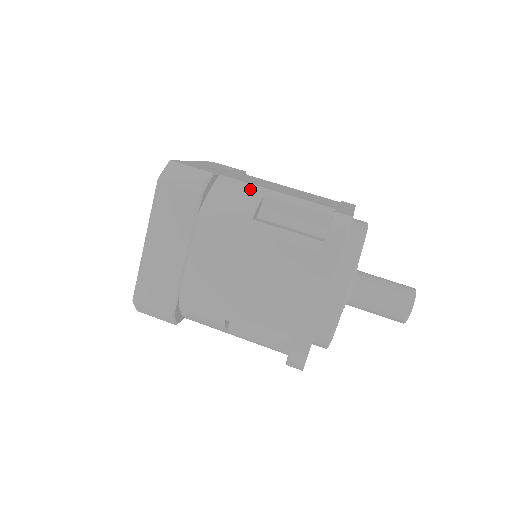
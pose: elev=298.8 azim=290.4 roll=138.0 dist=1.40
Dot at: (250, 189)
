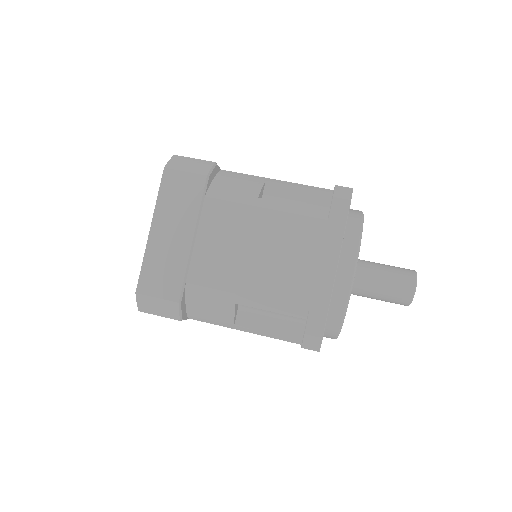
Dot at: (252, 178)
